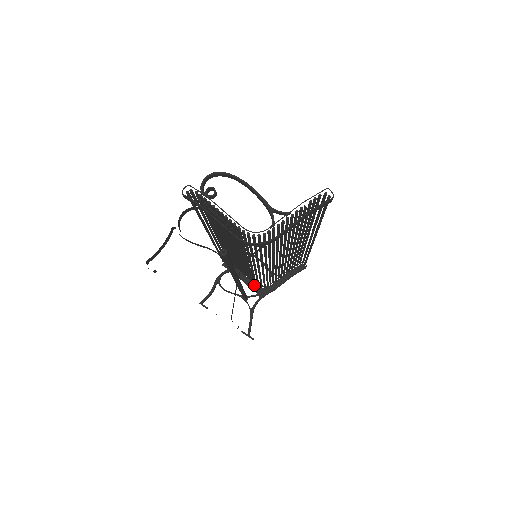
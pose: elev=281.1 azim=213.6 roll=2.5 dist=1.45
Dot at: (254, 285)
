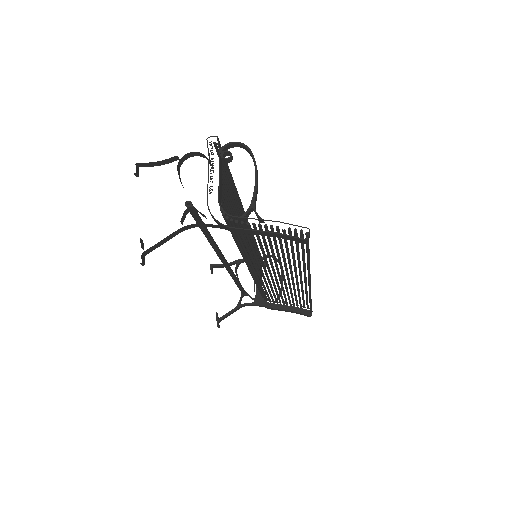
Dot at: occluded
